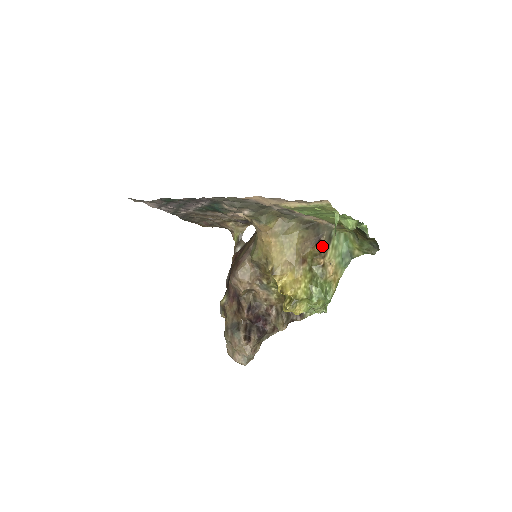
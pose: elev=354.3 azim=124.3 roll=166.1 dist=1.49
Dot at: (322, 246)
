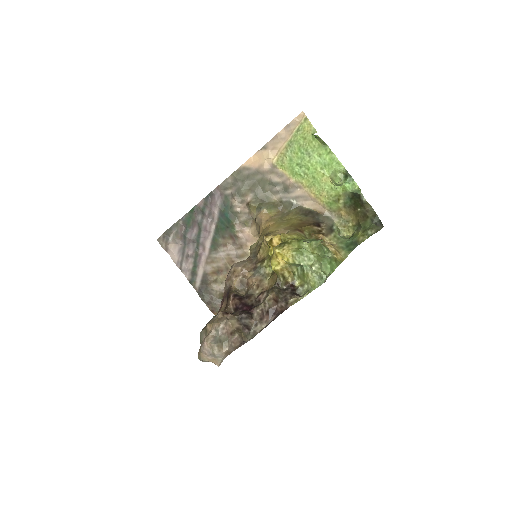
Dot at: (322, 229)
